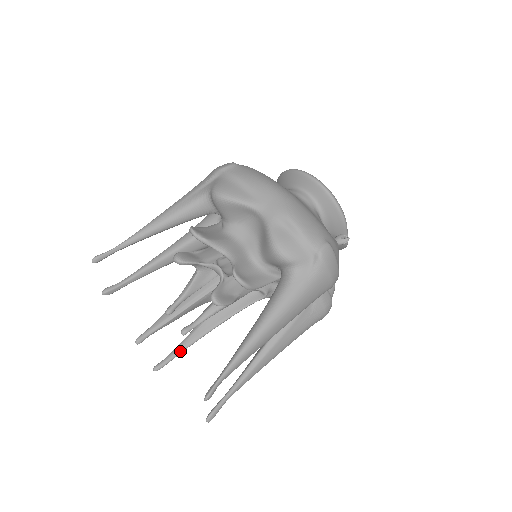
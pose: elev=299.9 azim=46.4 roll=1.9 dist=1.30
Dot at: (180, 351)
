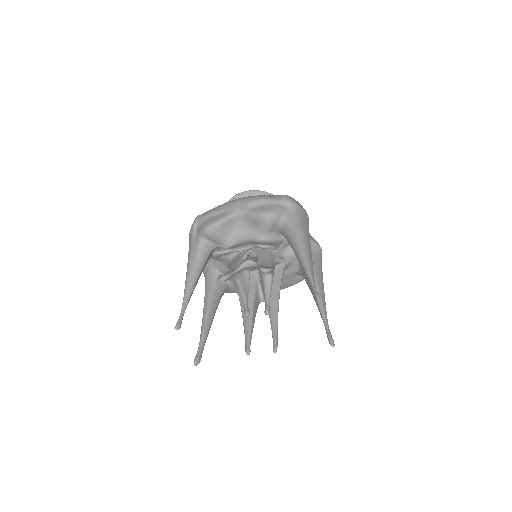
Dot at: (276, 330)
